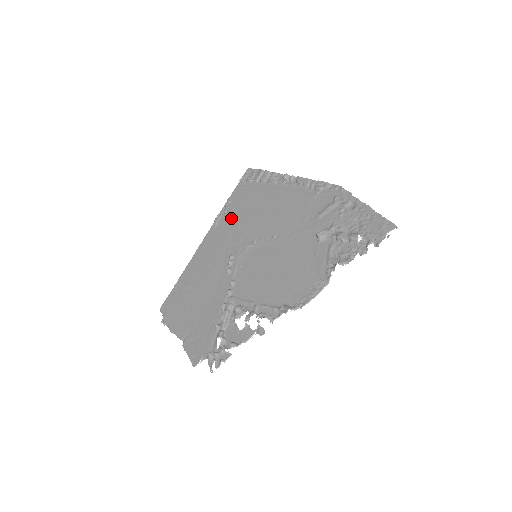
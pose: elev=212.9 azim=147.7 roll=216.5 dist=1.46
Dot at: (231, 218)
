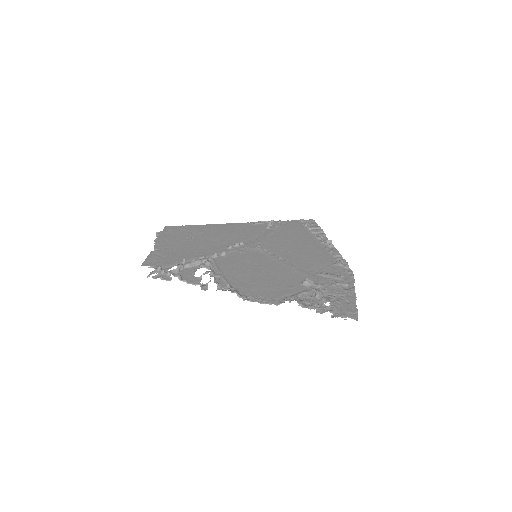
Dot at: (269, 229)
